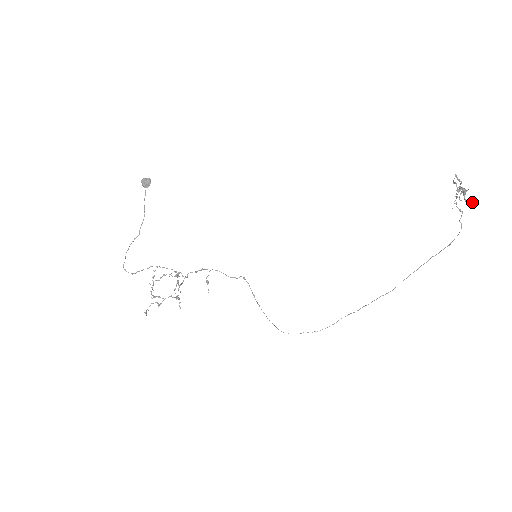
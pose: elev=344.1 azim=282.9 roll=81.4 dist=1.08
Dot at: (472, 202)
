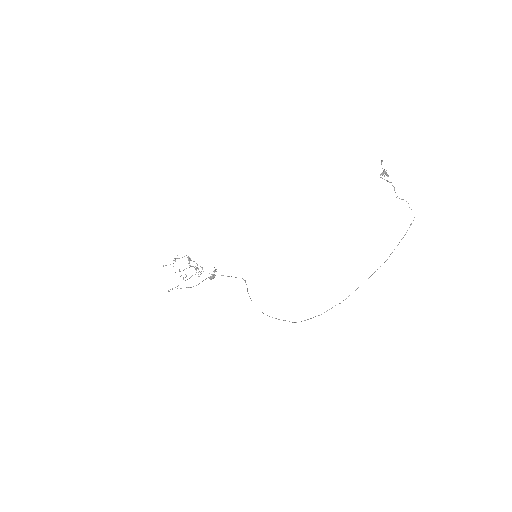
Dot at: (382, 161)
